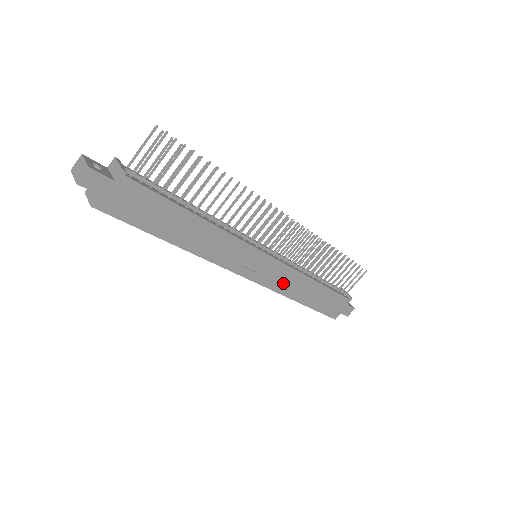
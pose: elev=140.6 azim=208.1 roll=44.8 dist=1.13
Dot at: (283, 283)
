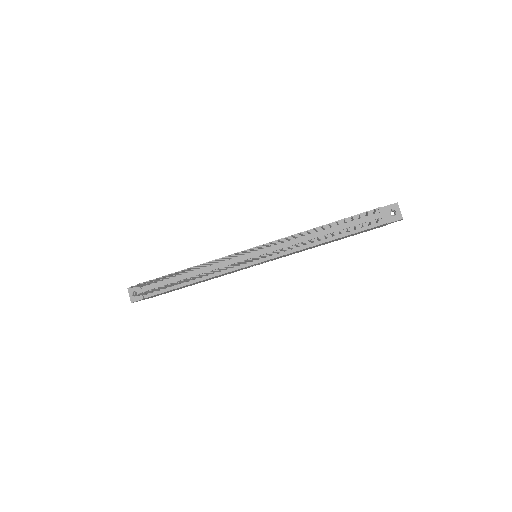
Dot at: (293, 253)
